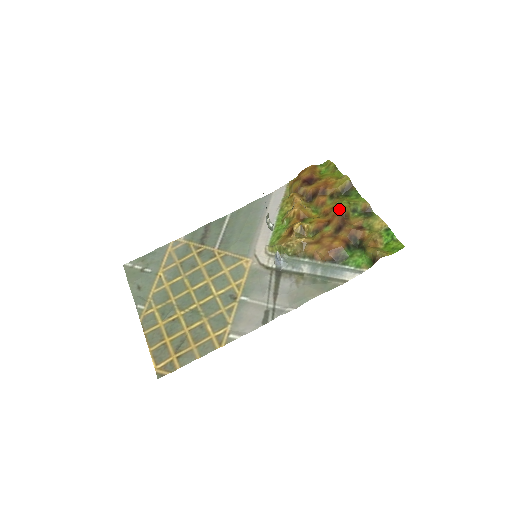
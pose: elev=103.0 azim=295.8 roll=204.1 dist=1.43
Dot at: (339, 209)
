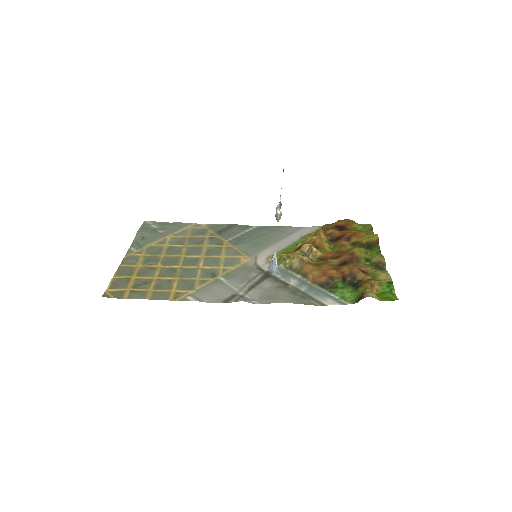
Dot at: (353, 250)
